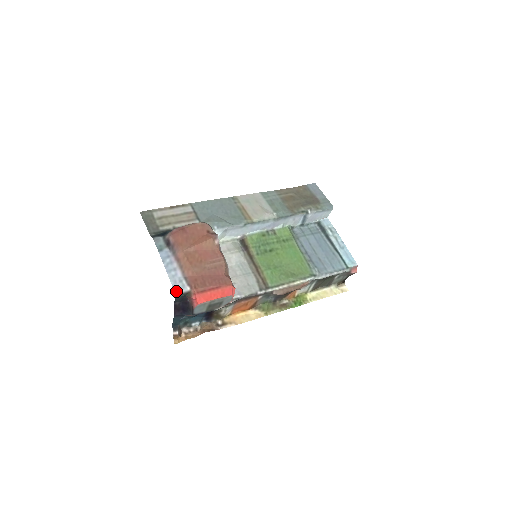
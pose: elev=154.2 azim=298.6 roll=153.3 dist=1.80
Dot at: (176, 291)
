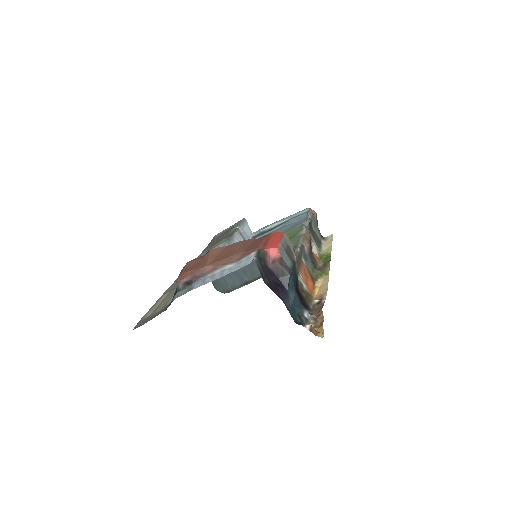
Dot at: (249, 262)
